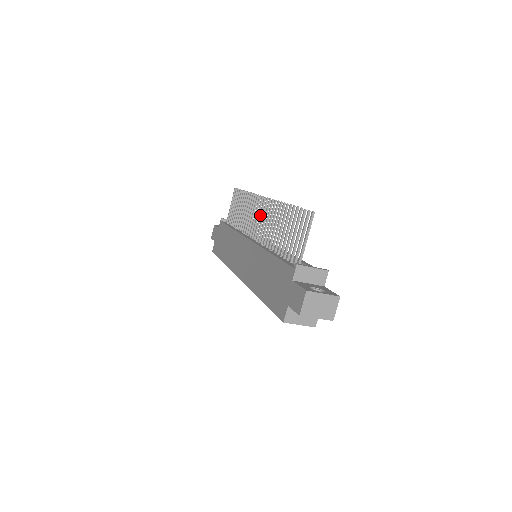
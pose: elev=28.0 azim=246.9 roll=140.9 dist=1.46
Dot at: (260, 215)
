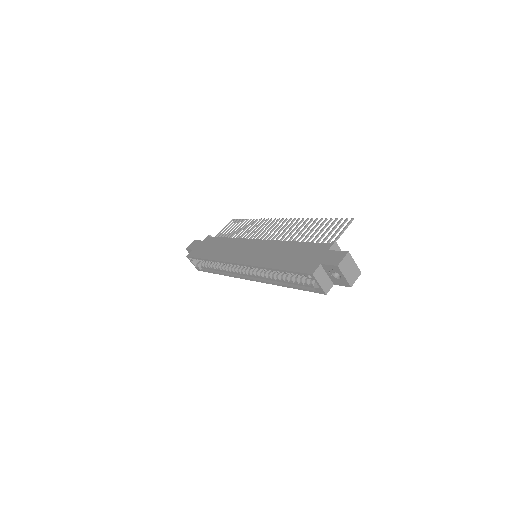
Dot at: (274, 228)
